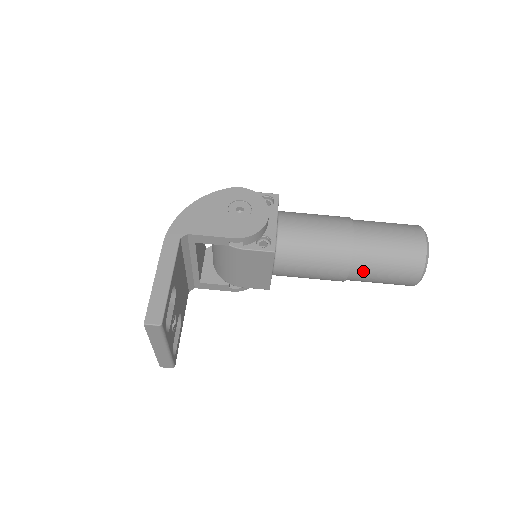
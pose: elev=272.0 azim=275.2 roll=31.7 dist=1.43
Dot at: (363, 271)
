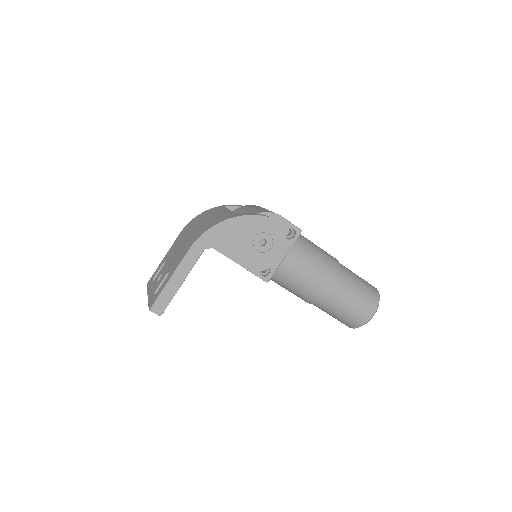
Dot at: (319, 307)
